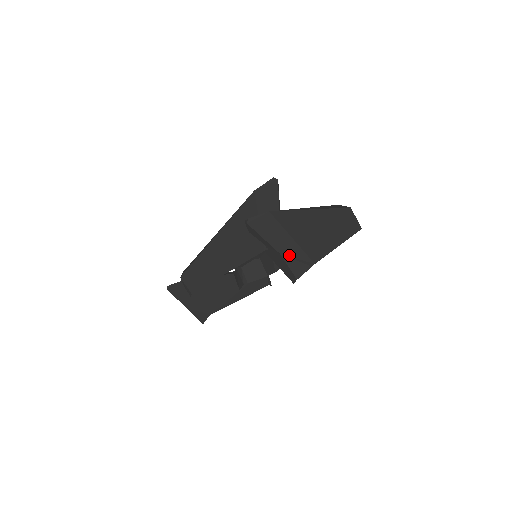
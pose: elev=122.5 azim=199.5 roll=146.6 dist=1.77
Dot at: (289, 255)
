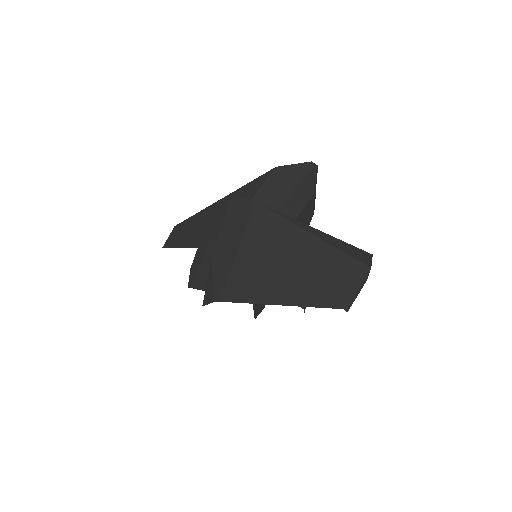
Dot at: (215, 269)
